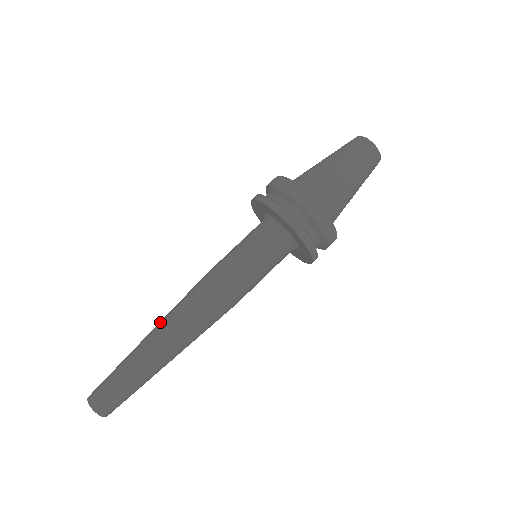
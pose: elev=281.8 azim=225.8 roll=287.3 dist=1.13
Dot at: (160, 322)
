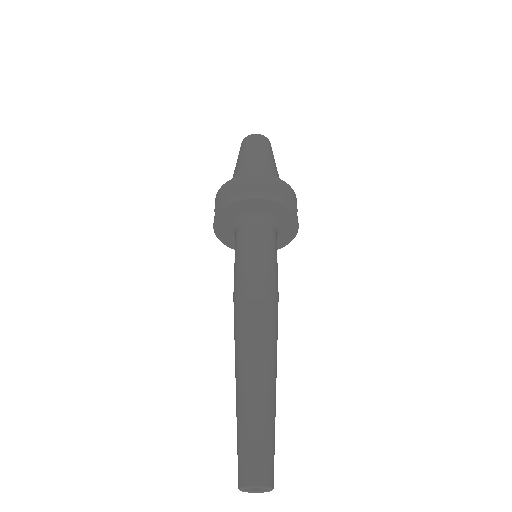
Dot at: occluded
